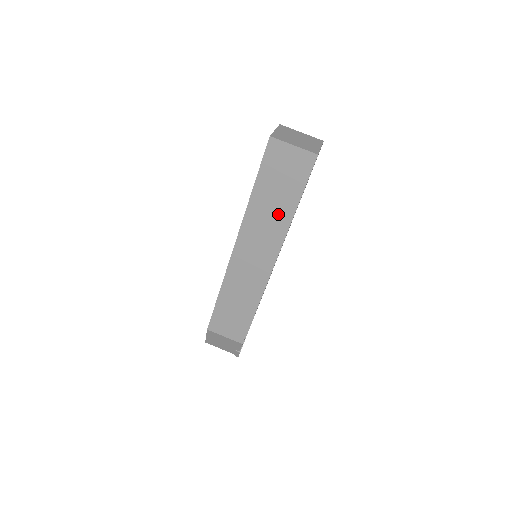
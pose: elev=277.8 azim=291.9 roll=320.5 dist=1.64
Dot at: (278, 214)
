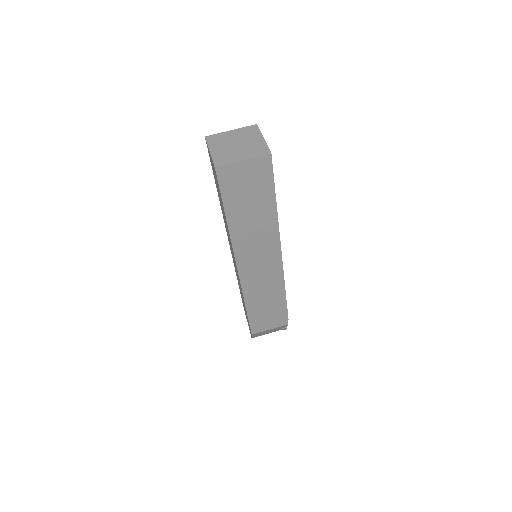
Dot at: (262, 221)
